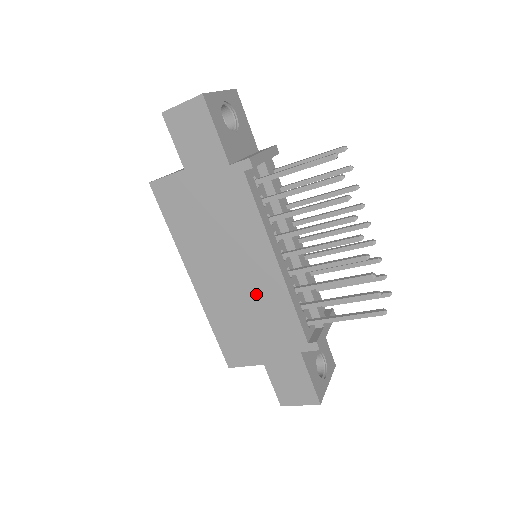
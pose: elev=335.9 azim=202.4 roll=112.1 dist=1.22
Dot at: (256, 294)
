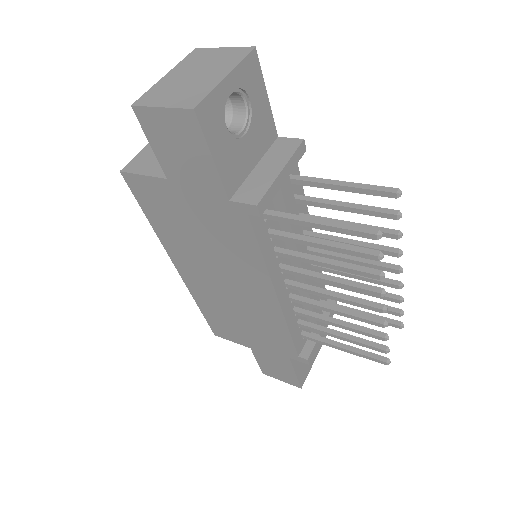
Dot at: (249, 308)
